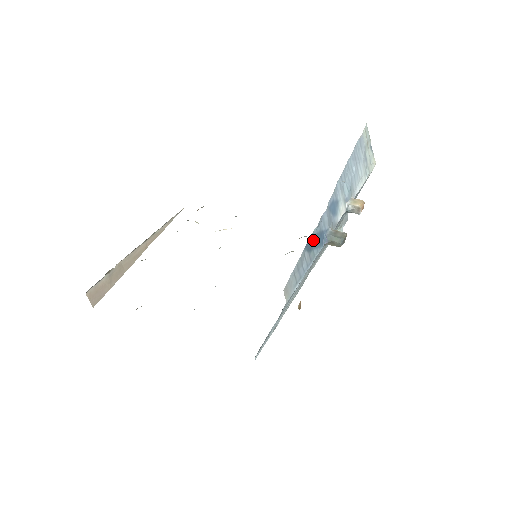
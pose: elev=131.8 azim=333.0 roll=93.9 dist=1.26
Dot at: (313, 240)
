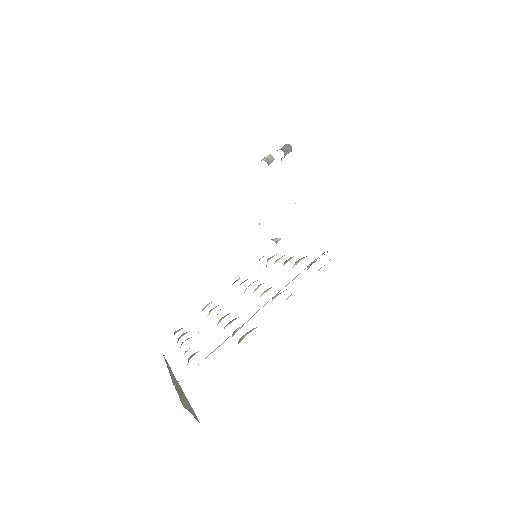
Dot at: occluded
